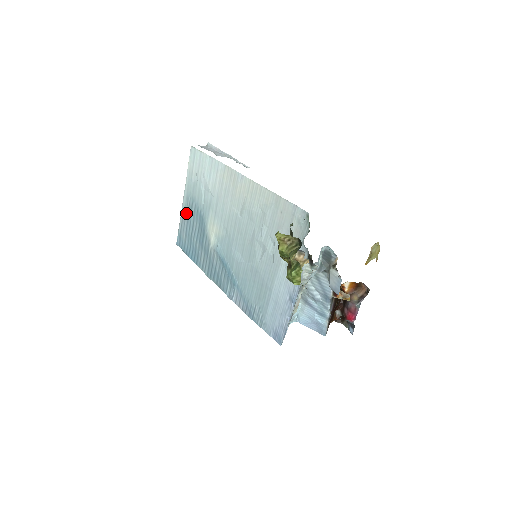
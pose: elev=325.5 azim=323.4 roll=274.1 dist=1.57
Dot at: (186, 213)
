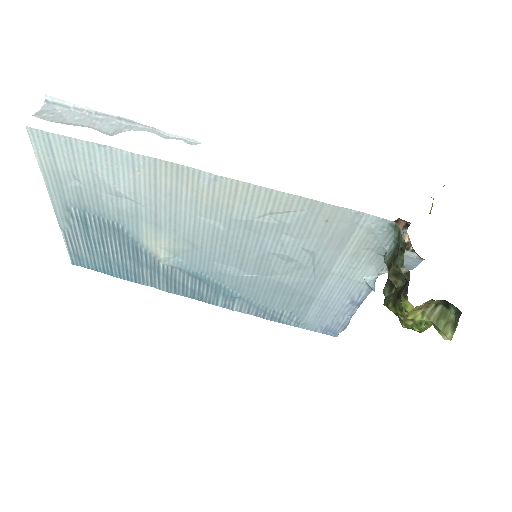
Dot at: (75, 228)
